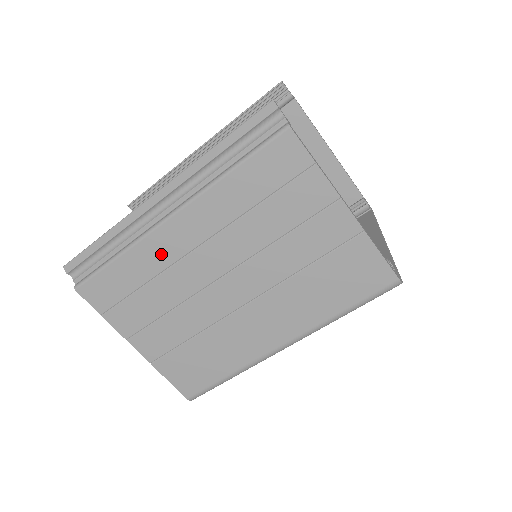
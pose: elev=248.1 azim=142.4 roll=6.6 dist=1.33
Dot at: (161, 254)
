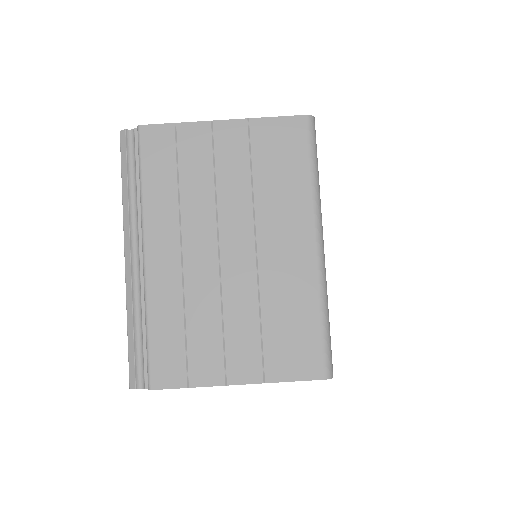
Dot at: (168, 286)
